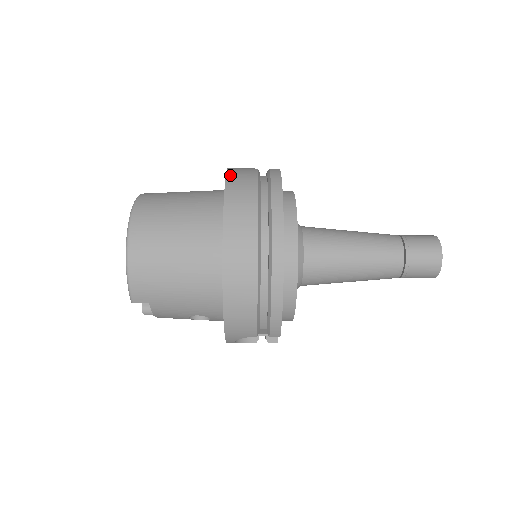
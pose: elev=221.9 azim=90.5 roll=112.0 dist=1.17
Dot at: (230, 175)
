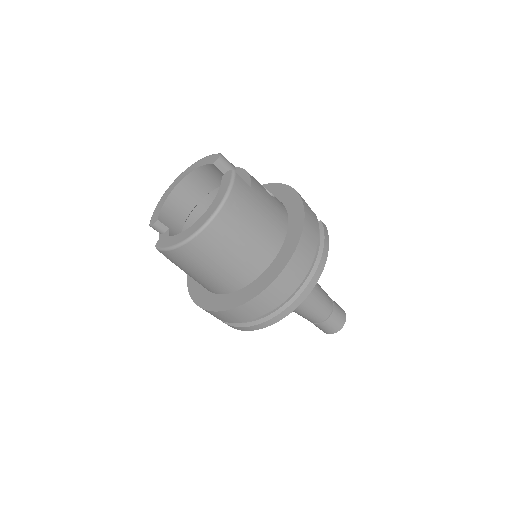
Dot at: (301, 245)
